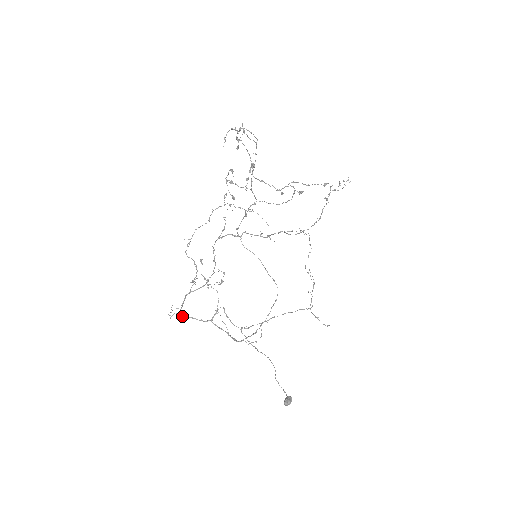
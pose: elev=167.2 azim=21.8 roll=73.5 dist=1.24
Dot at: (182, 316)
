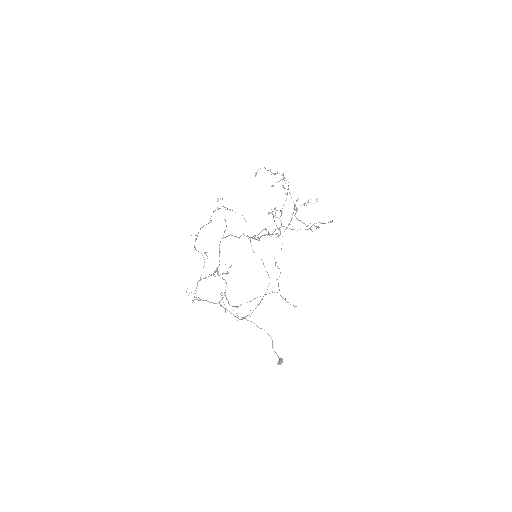
Dot at: (198, 299)
